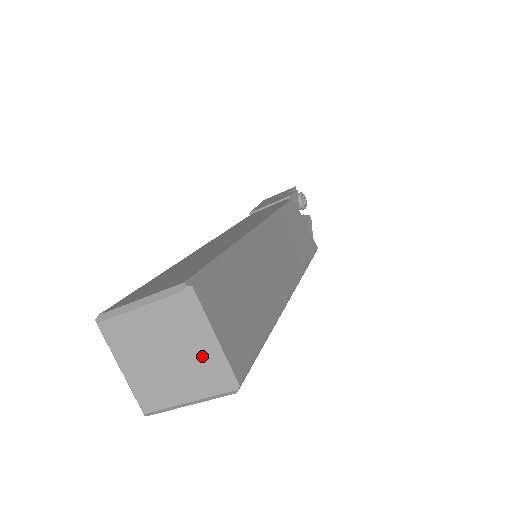
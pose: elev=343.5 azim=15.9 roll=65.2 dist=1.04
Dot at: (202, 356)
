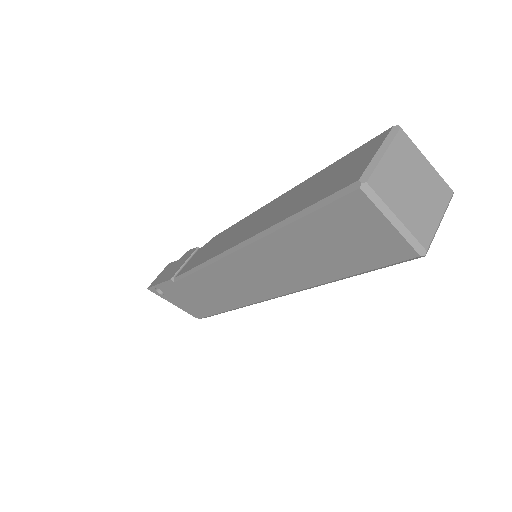
Dot at: (430, 174)
